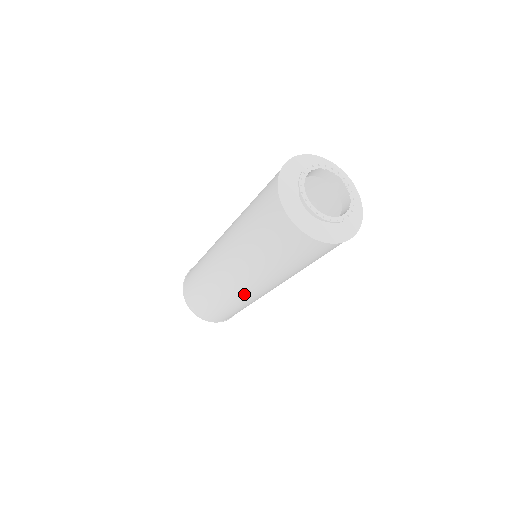
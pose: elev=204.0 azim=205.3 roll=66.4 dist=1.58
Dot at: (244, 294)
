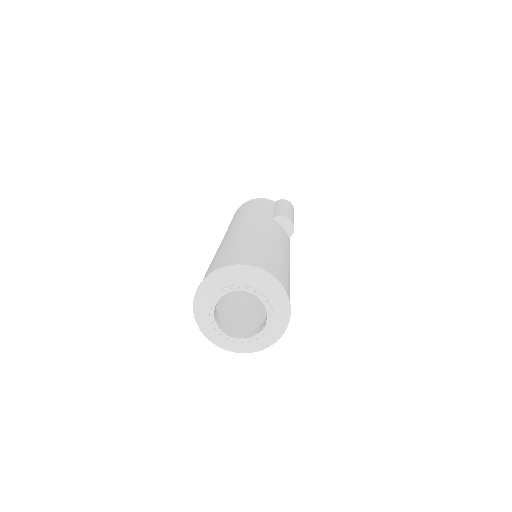
Dot at: occluded
